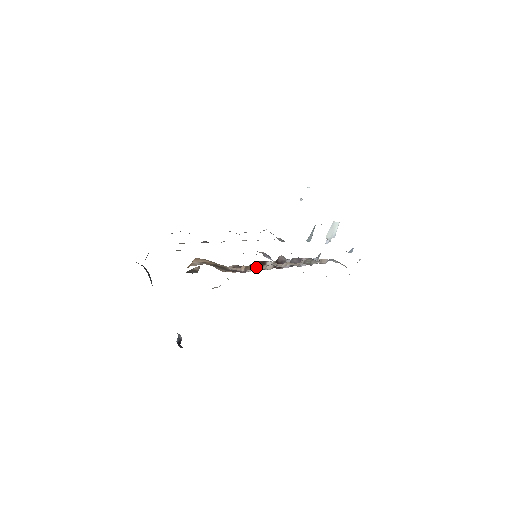
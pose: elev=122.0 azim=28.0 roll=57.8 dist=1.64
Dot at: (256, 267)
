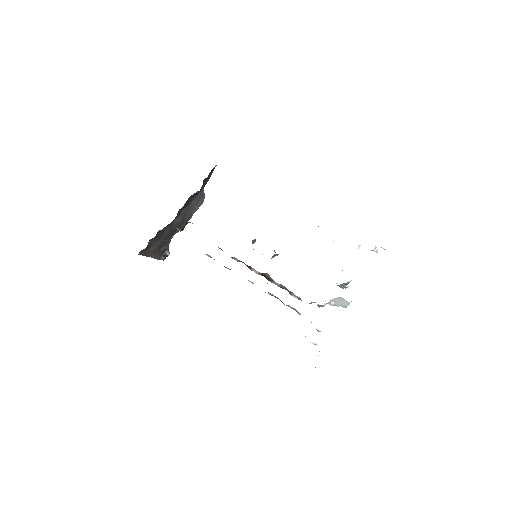
Dot at: occluded
